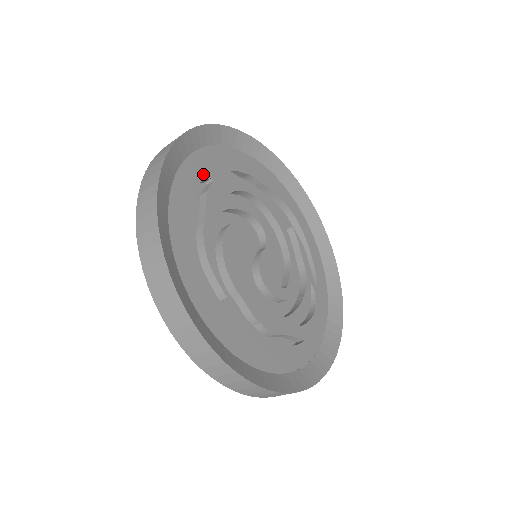
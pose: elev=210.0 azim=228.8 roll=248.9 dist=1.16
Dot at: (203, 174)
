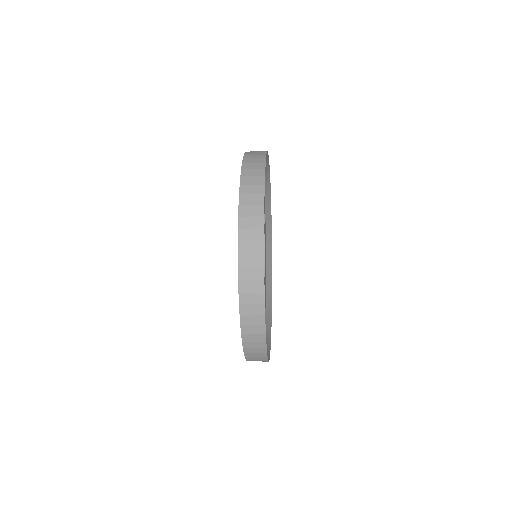
Dot at: occluded
